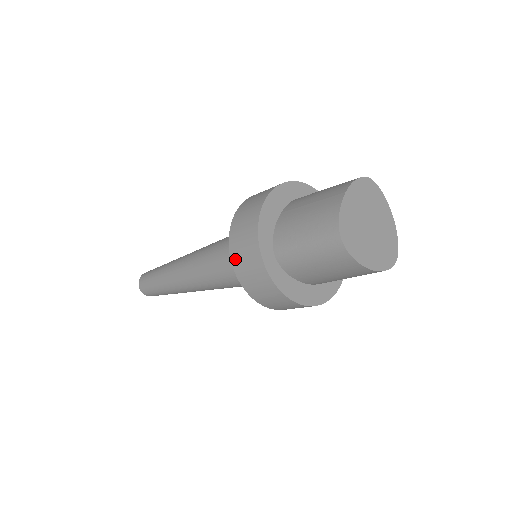
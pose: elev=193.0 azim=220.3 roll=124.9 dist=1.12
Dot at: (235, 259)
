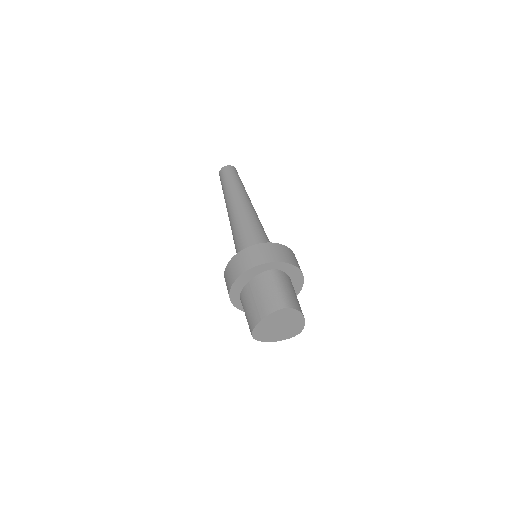
Dot at: occluded
